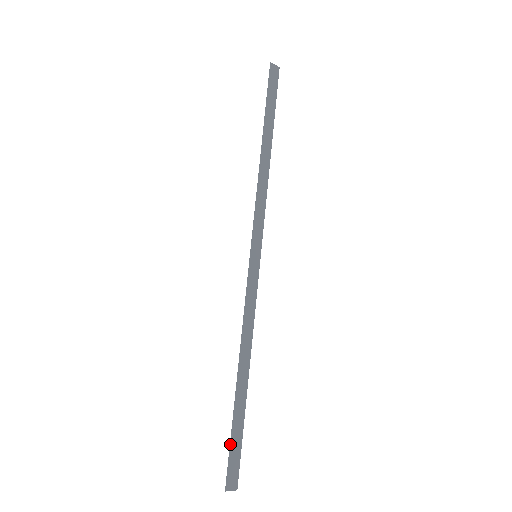
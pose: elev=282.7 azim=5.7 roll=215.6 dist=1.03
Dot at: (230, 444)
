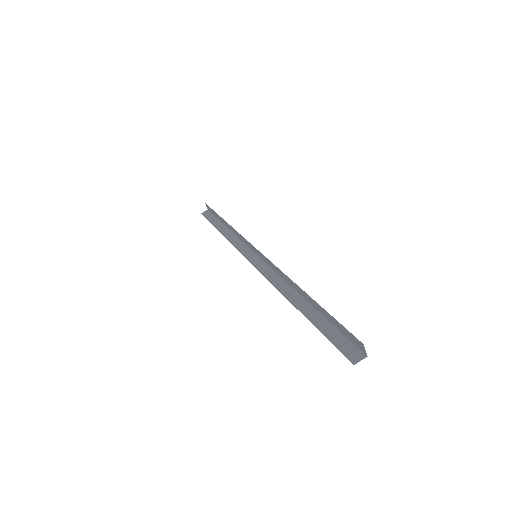
Dot at: occluded
